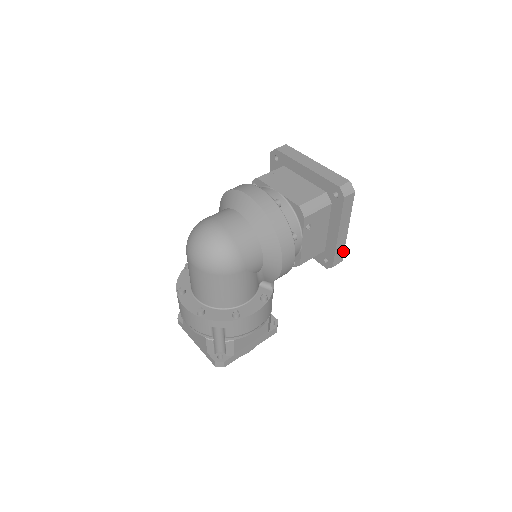
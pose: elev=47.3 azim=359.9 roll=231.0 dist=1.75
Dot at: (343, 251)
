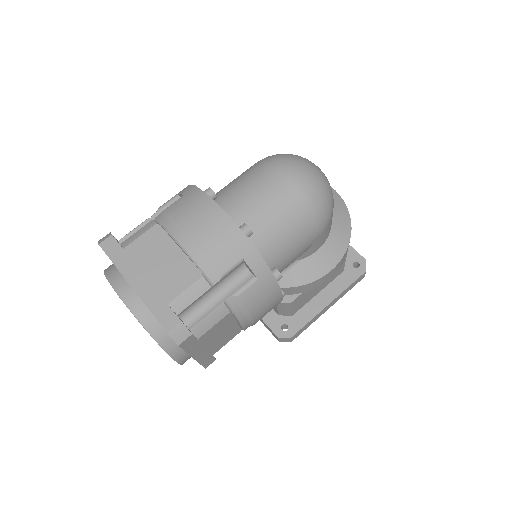
Dot at: occluded
